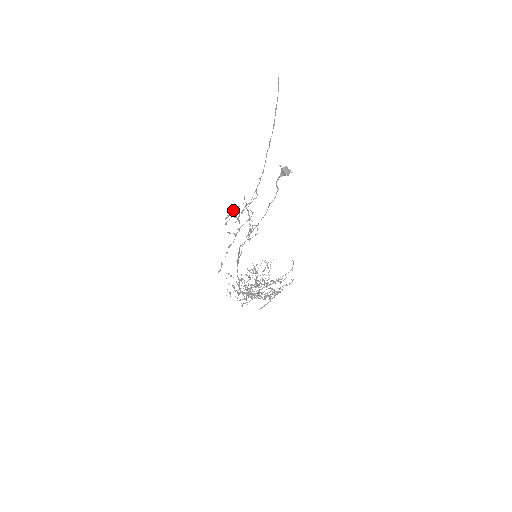
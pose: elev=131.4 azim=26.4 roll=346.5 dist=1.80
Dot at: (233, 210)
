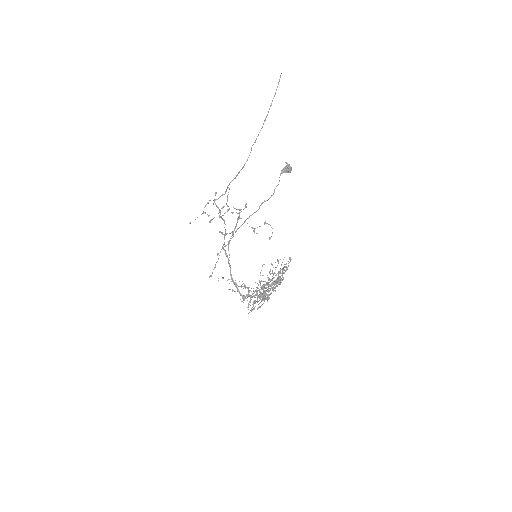
Dot at: (204, 207)
